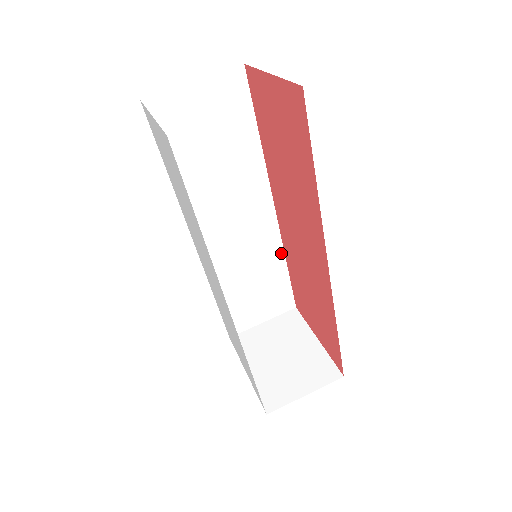
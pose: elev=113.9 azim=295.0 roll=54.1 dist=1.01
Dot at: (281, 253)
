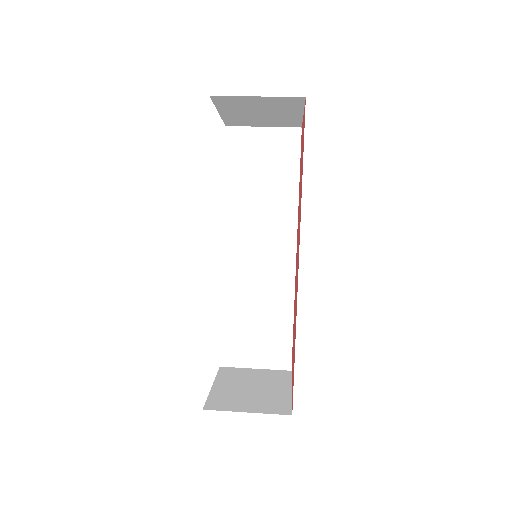
Dot at: (291, 299)
